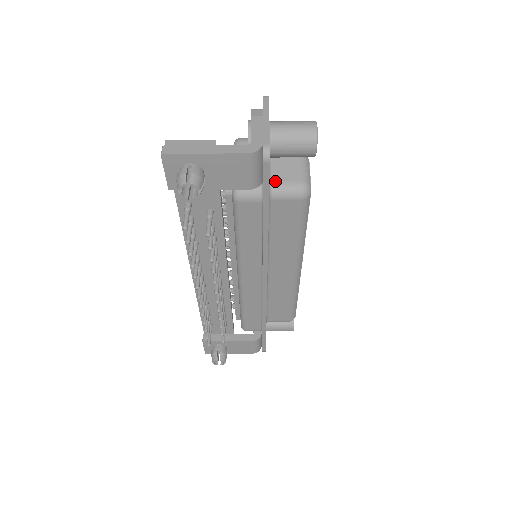
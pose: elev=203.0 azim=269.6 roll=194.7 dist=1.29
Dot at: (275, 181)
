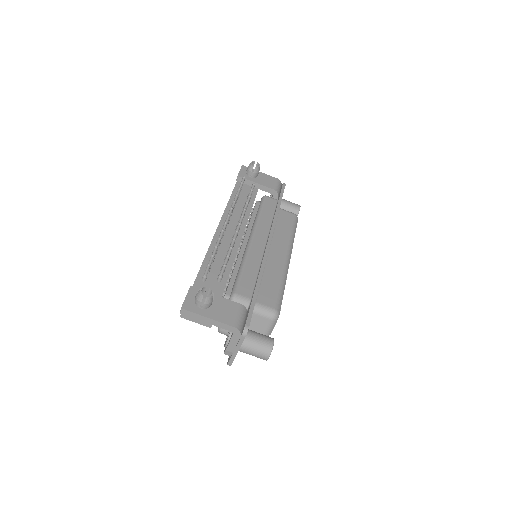
Dot at: occluded
